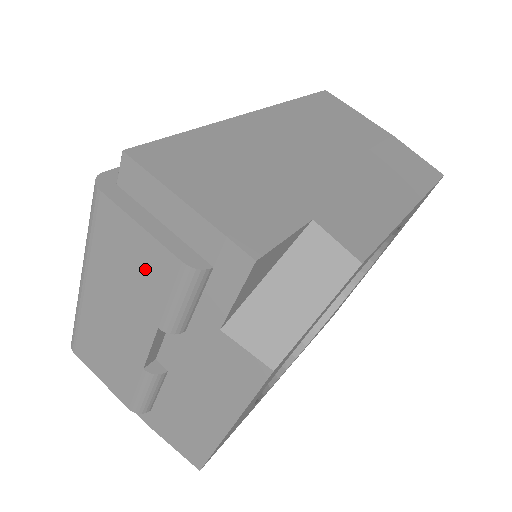
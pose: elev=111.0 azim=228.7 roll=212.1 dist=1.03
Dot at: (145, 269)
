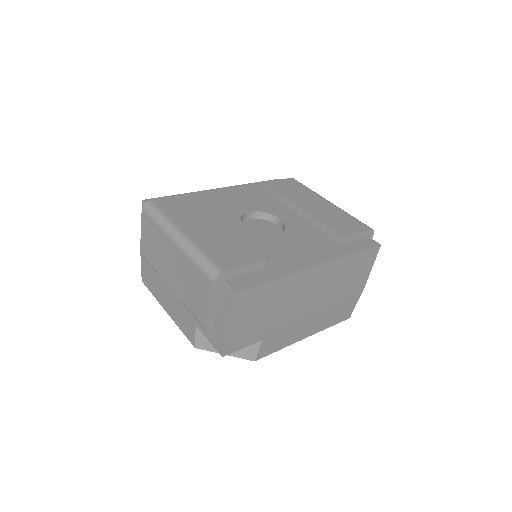
Dot at: (196, 301)
